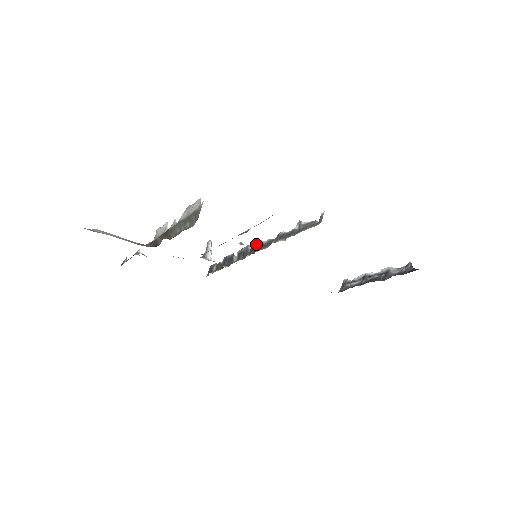
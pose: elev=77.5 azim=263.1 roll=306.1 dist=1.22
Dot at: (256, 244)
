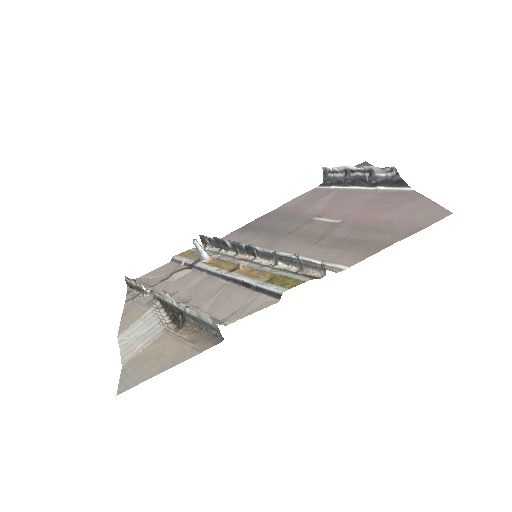
Dot at: (250, 248)
